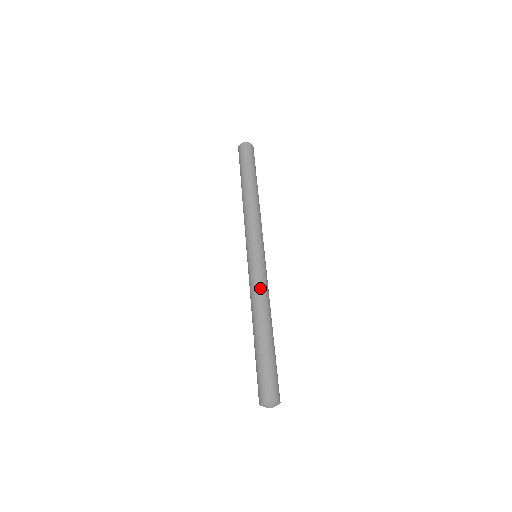
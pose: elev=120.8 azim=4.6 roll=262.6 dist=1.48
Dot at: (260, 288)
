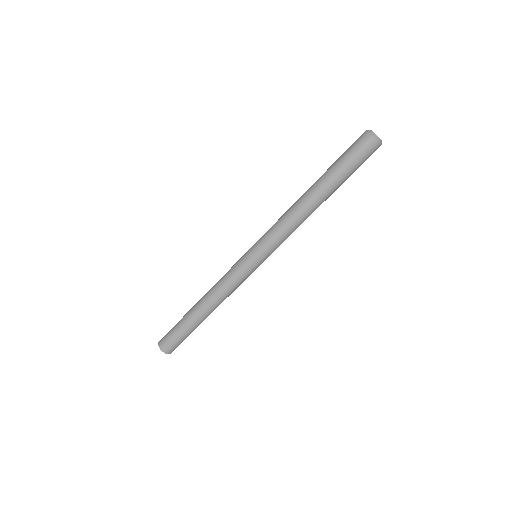
Dot at: occluded
